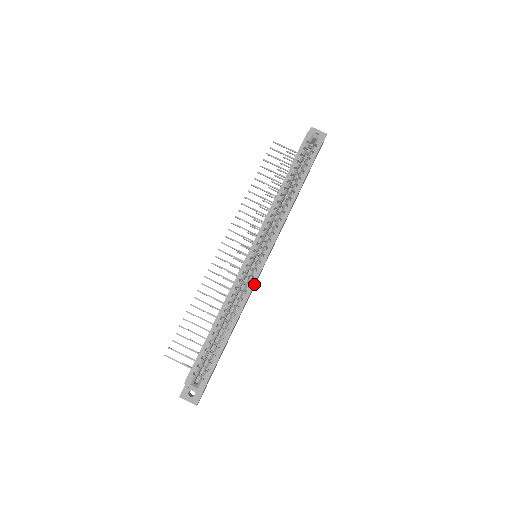
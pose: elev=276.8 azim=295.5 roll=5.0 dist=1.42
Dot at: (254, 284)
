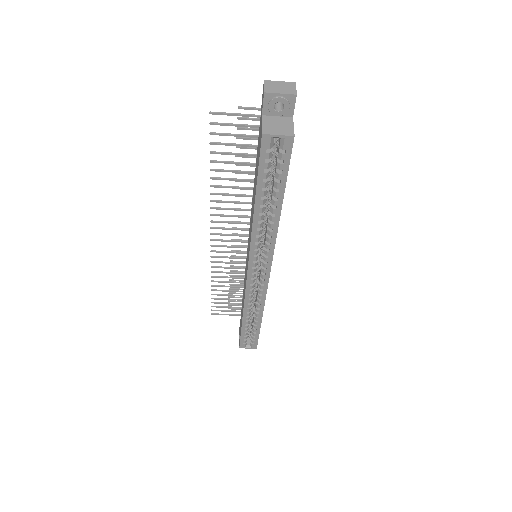
Dot at: occluded
